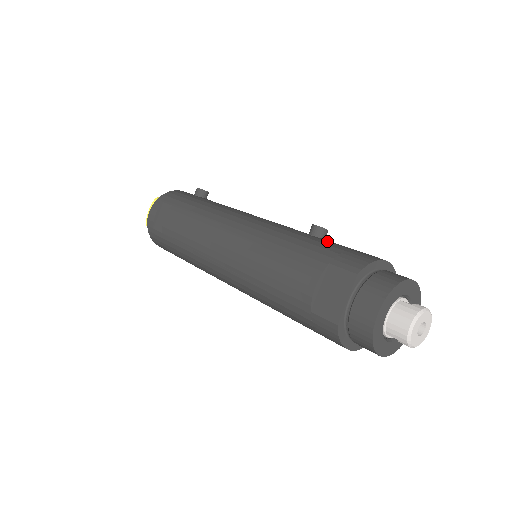
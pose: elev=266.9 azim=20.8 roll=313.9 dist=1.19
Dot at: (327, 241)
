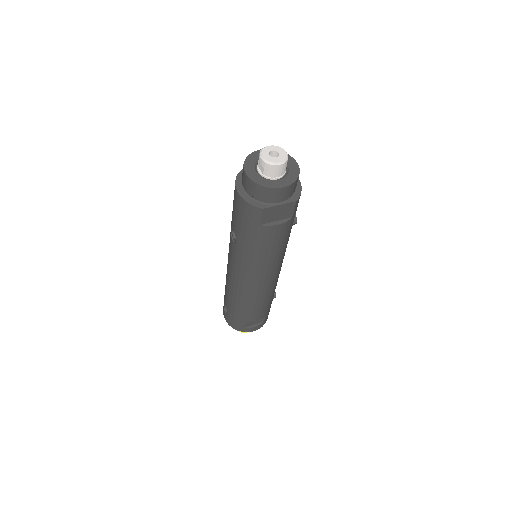
Dot at: occluded
